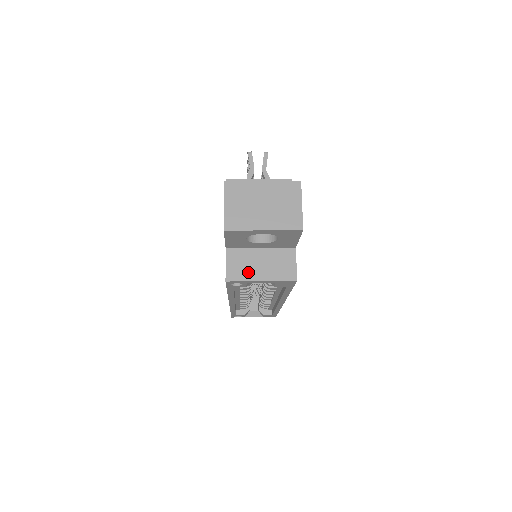
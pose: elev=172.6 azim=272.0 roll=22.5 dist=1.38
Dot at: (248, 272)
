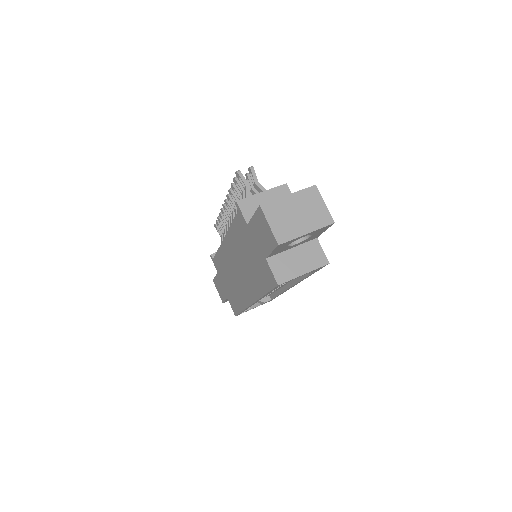
Dot at: (291, 271)
